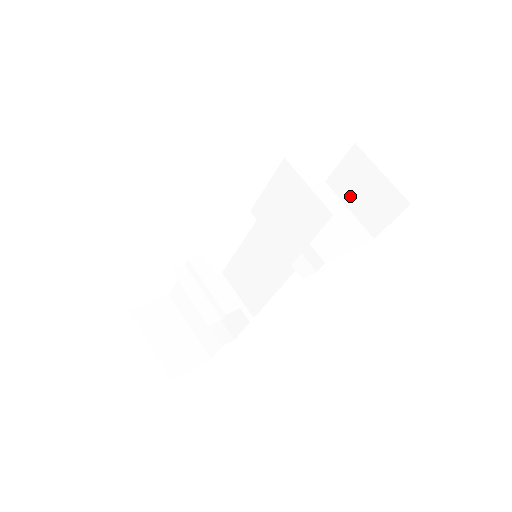
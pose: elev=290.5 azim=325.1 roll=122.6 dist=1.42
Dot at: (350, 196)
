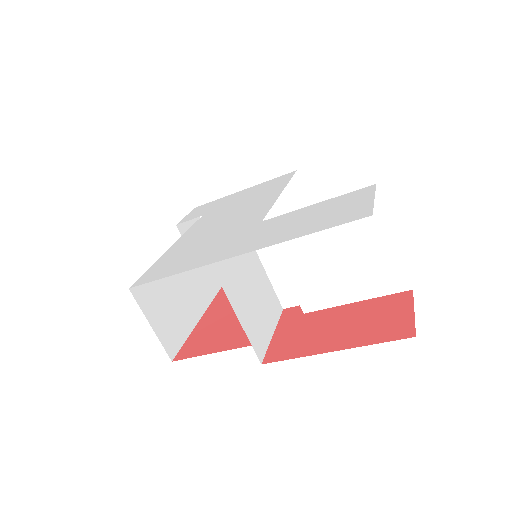
Dot at: occluded
